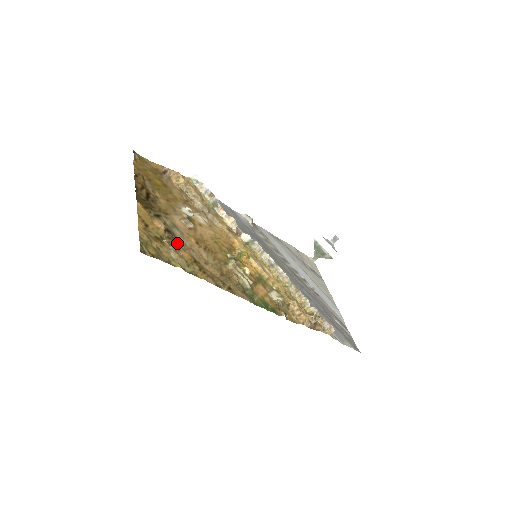
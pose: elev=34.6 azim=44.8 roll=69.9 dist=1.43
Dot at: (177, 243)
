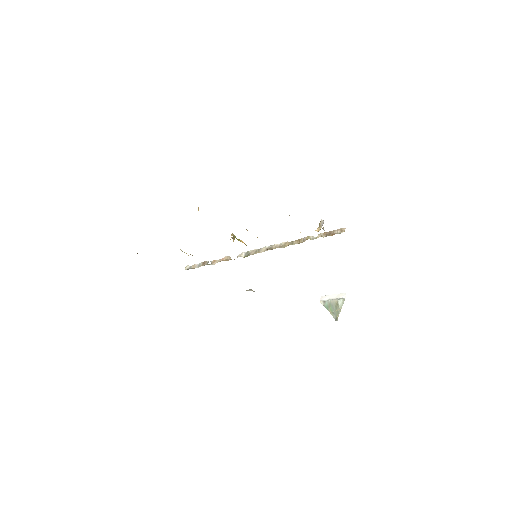
Dot at: occluded
